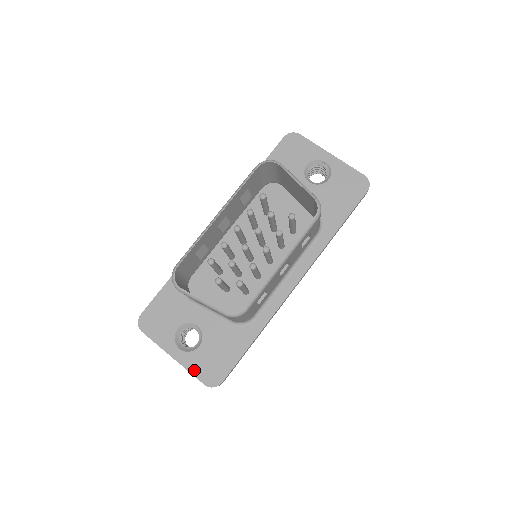
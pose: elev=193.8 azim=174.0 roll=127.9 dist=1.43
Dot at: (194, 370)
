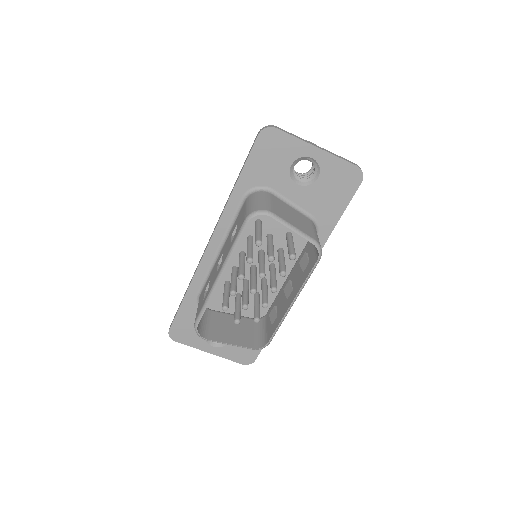
Dot at: (230, 357)
